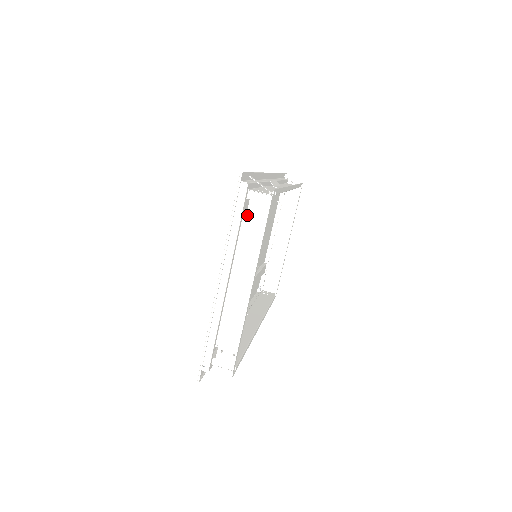
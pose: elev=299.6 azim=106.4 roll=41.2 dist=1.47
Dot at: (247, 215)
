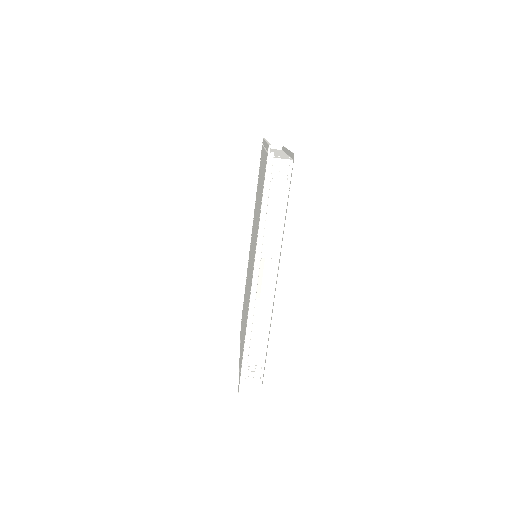
Dot at: occluded
